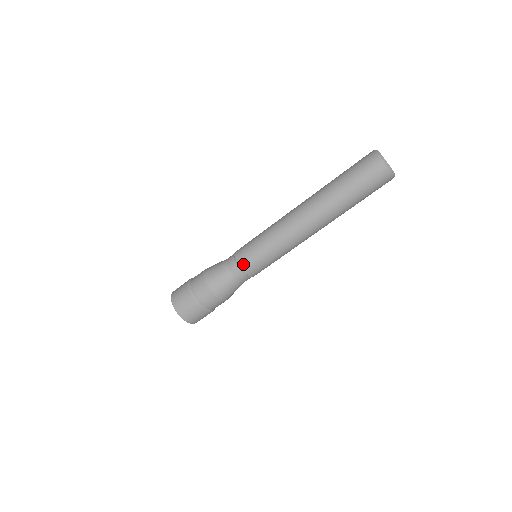
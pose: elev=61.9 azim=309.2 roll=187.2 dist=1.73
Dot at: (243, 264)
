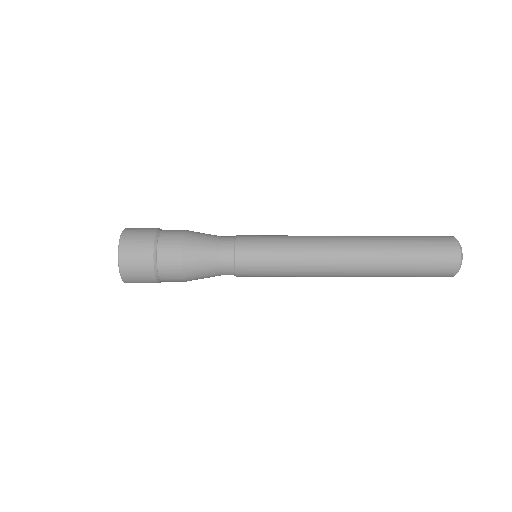
Dot at: (242, 276)
